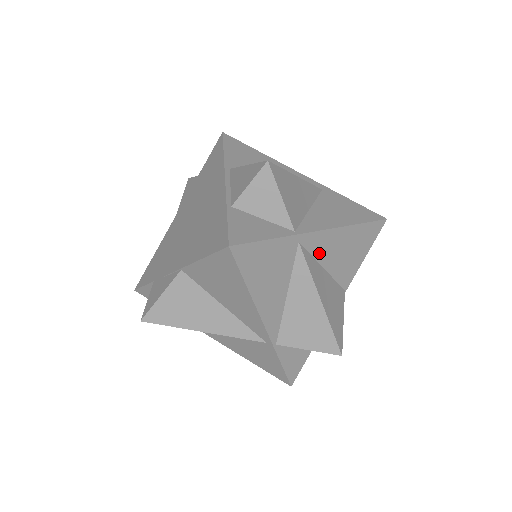
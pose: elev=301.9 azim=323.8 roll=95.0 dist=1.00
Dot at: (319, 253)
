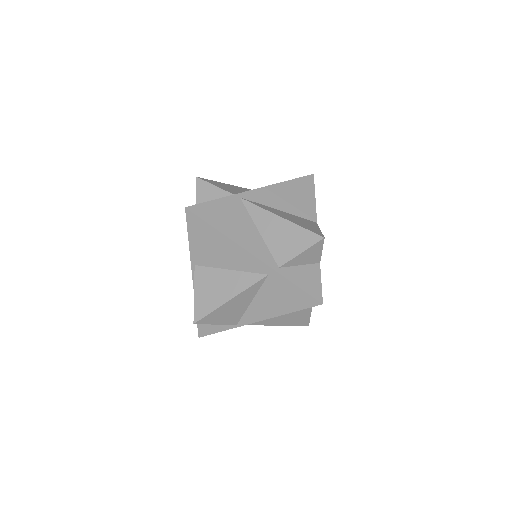
Dot at: occluded
